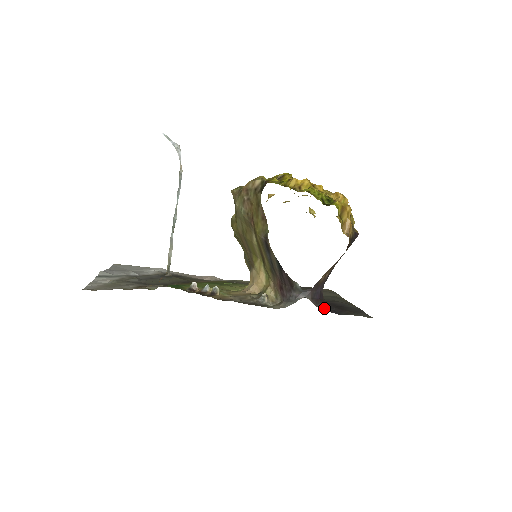
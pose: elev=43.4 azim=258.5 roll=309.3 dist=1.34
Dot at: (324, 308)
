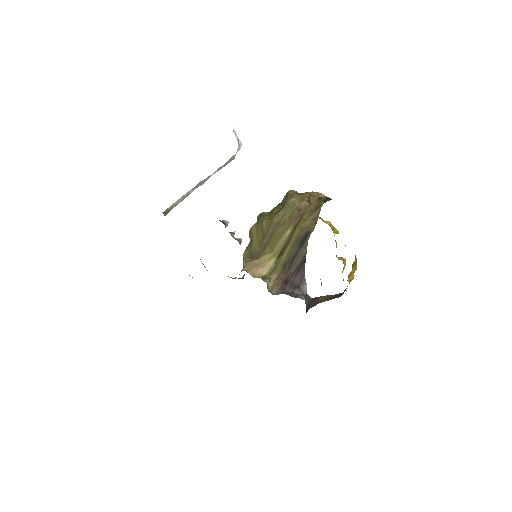
Dot at: occluded
